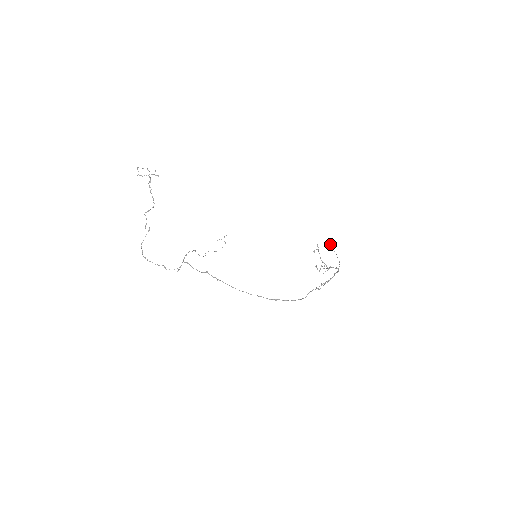
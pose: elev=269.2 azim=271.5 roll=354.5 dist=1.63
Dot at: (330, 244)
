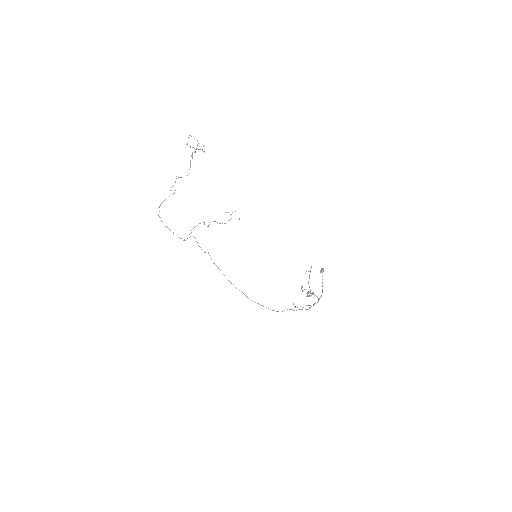
Dot at: (321, 268)
